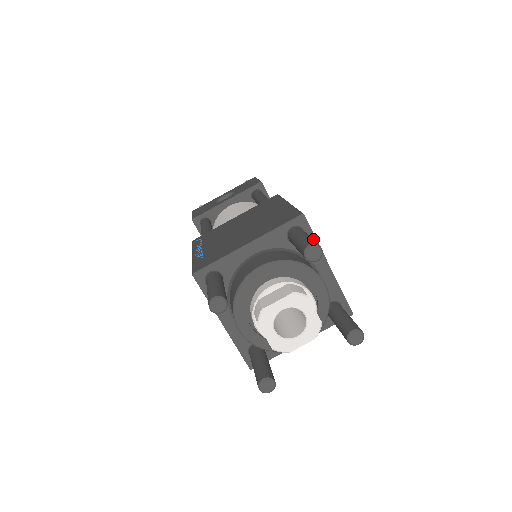
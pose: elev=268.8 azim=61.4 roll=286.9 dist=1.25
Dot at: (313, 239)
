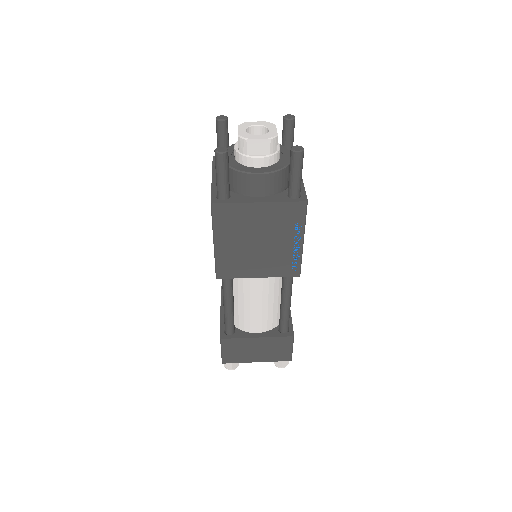
Dot at: occluded
